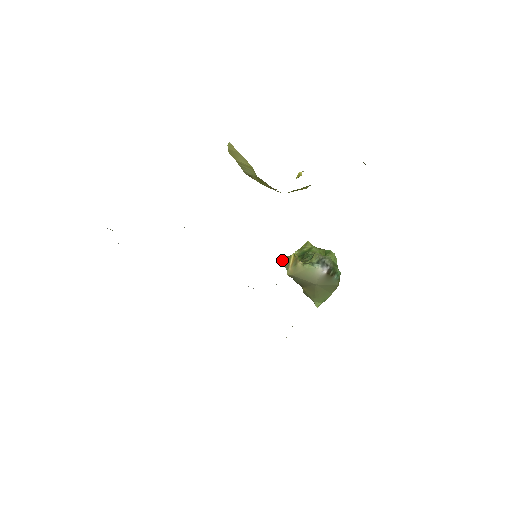
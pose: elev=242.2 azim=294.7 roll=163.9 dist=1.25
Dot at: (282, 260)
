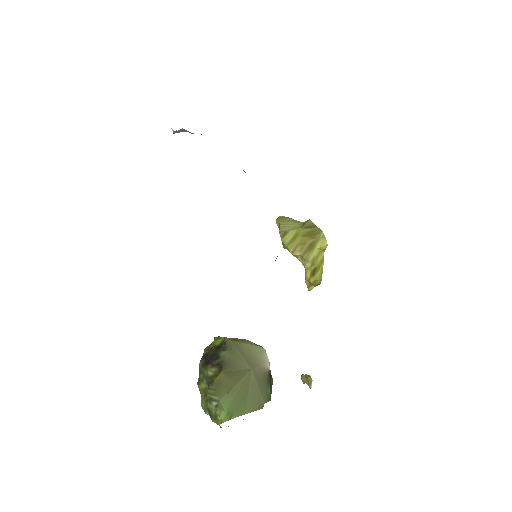
Dot at: occluded
